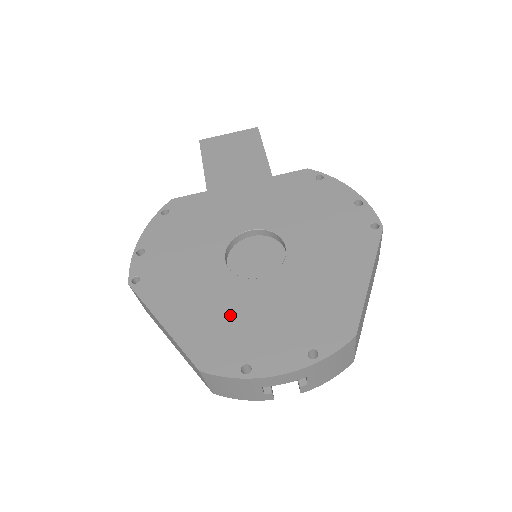
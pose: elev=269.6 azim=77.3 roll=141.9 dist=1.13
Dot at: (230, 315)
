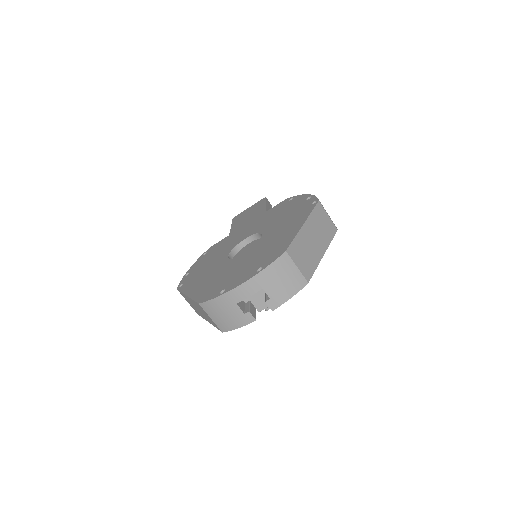
Dot at: (222, 275)
